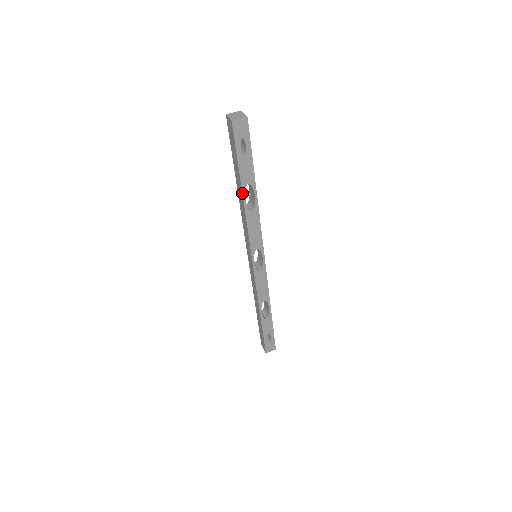
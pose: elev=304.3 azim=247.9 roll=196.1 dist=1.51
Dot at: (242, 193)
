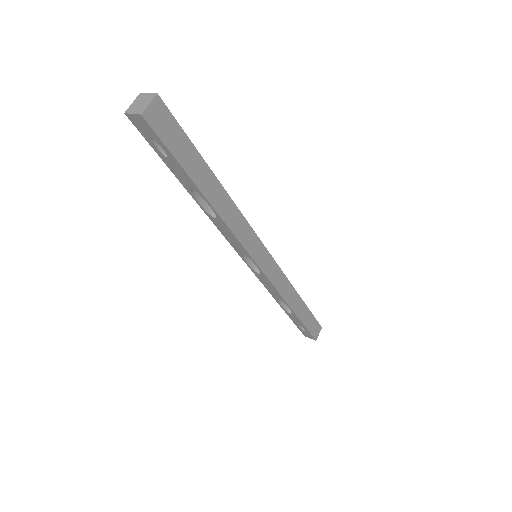
Dot at: (191, 195)
